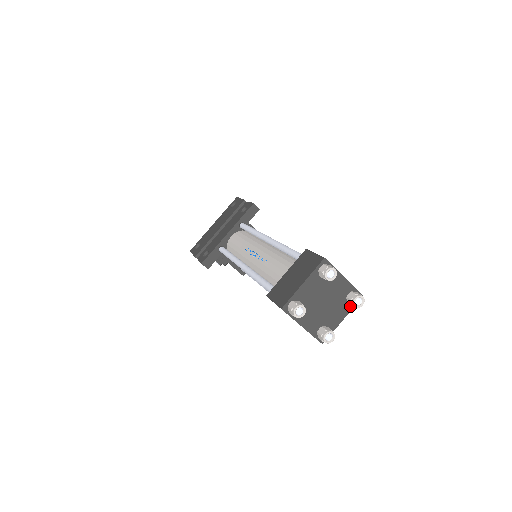
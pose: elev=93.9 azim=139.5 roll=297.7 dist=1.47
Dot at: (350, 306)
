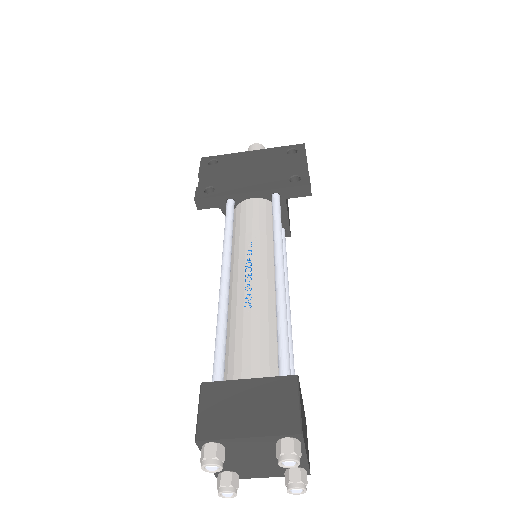
Dot at: (285, 474)
